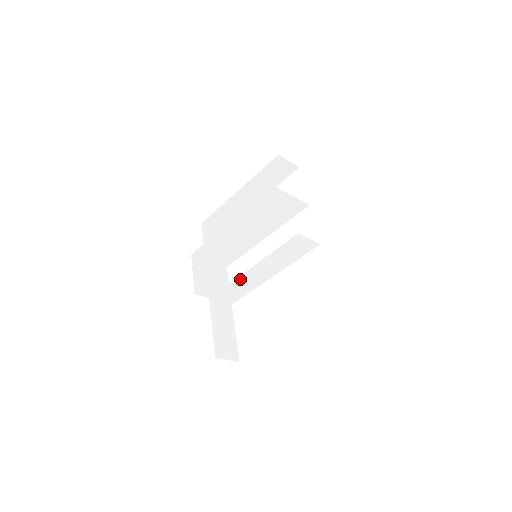
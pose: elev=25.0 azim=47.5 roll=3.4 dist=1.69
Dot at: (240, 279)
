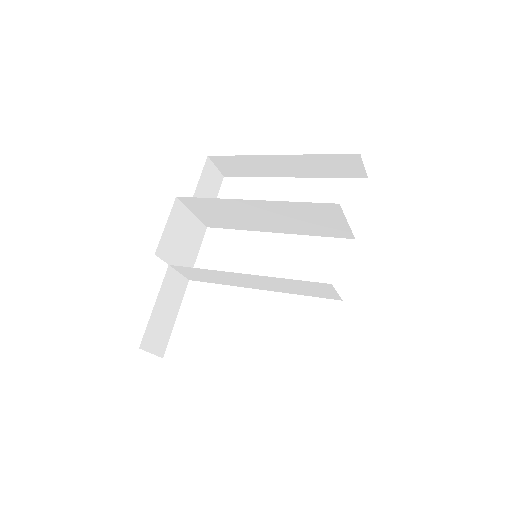
Dot at: (221, 273)
